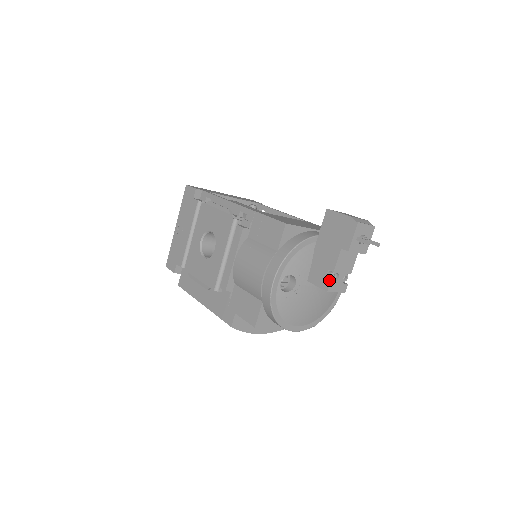
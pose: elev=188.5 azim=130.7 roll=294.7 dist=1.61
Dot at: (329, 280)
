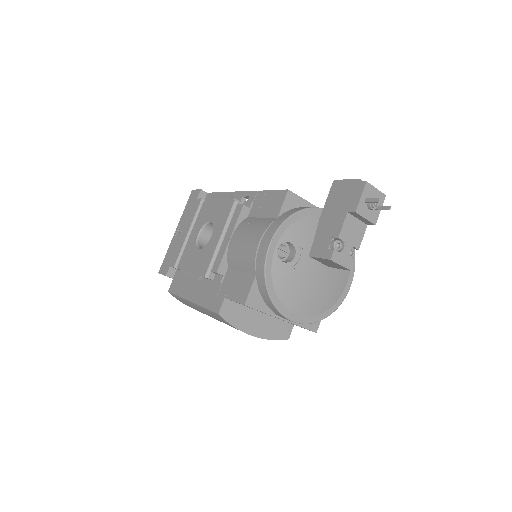
Dot at: (333, 249)
